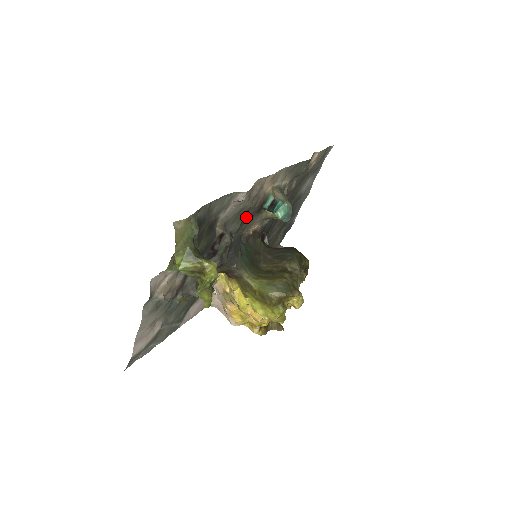
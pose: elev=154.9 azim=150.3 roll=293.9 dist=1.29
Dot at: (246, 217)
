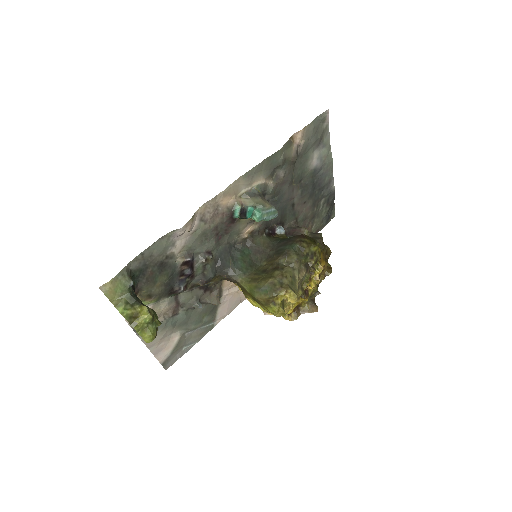
Dot at: (221, 231)
